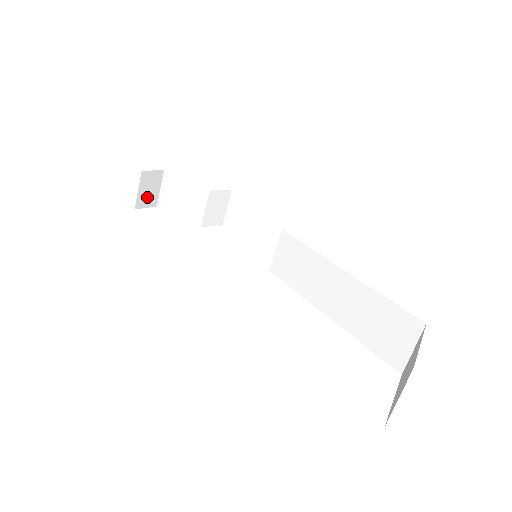
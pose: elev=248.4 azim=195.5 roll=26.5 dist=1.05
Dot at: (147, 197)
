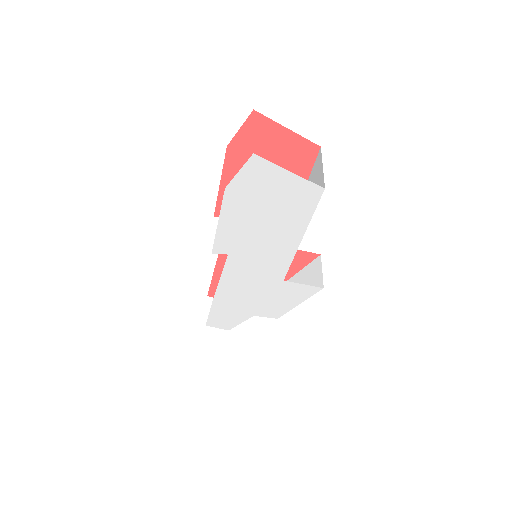
Dot at: occluded
